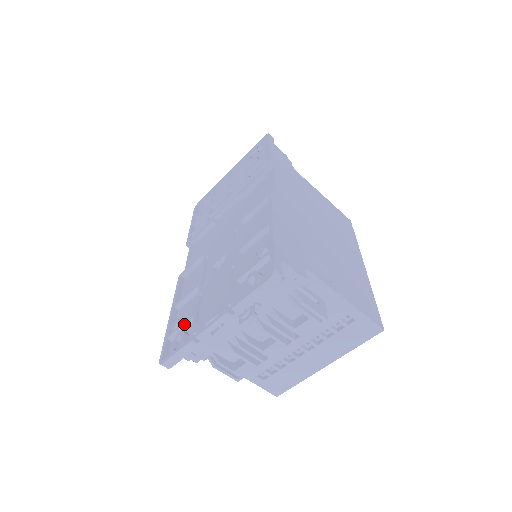
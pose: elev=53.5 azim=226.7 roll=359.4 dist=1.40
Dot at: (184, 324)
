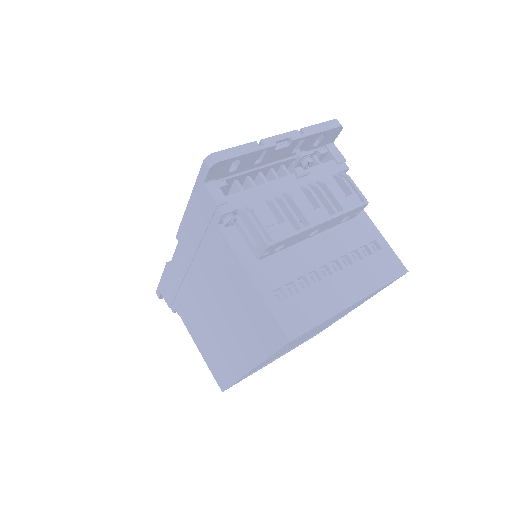
Dot at: occluded
